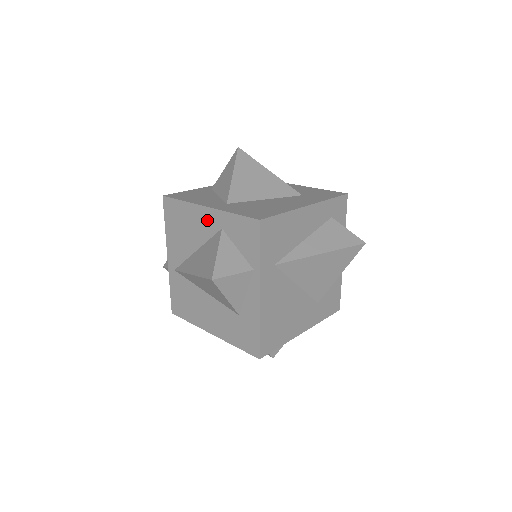
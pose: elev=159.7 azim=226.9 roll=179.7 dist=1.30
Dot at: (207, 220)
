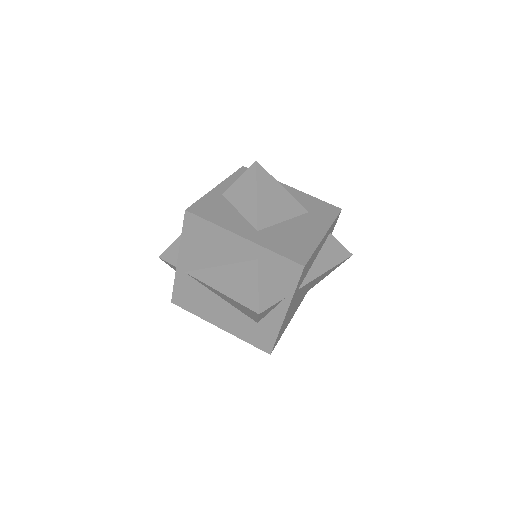
Dot at: (241, 248)
